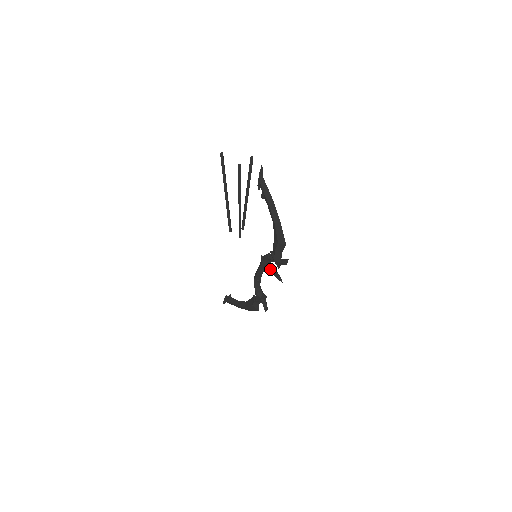
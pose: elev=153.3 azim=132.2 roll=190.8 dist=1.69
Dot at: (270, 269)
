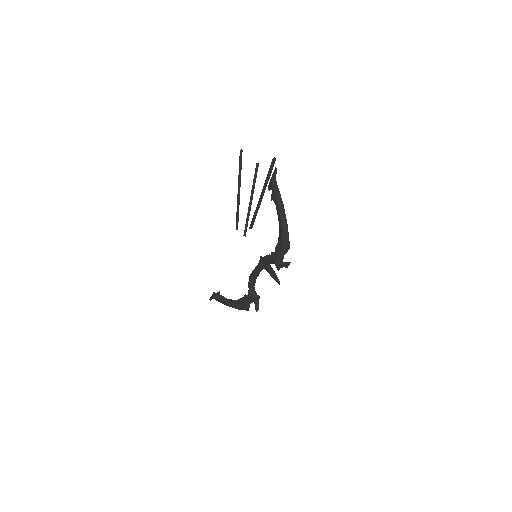
Dot at: (269, 270)
